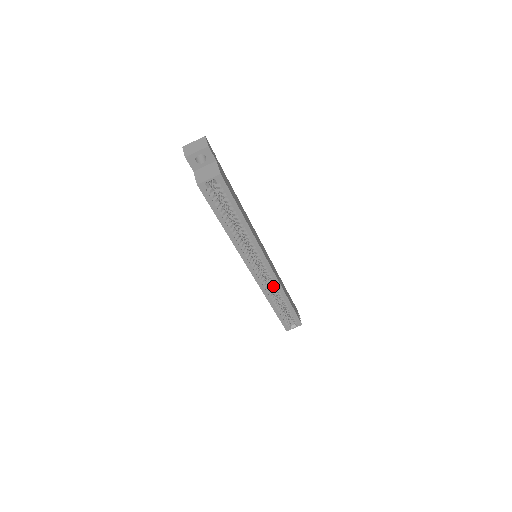
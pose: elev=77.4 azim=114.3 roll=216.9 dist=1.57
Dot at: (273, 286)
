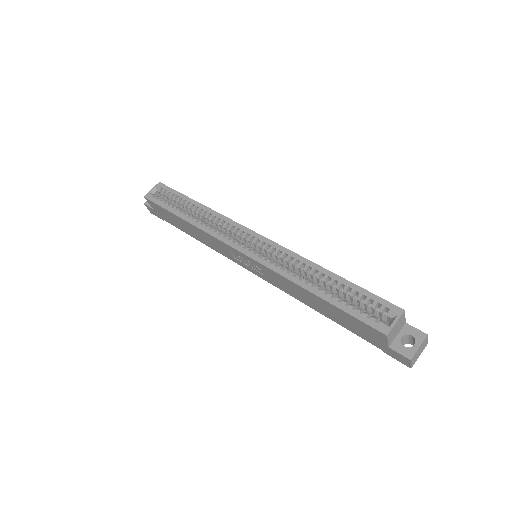
Dot at: (286, 261)
